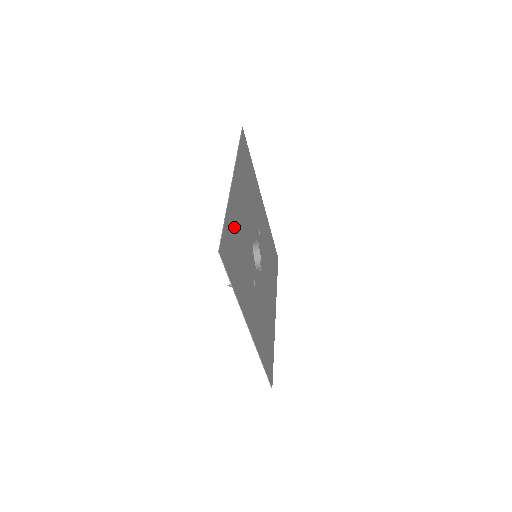
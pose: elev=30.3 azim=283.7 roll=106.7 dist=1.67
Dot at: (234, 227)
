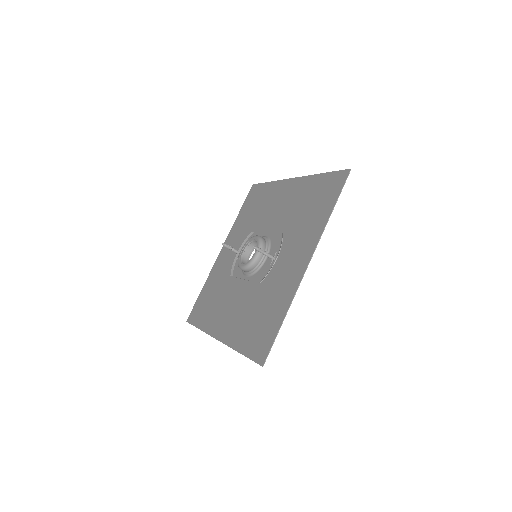
Dot at: (307, 193)
